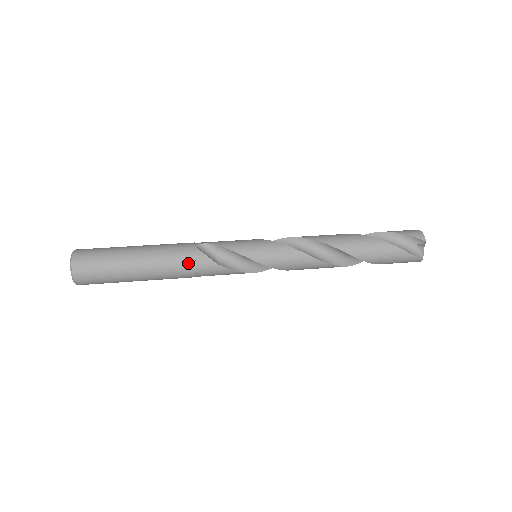
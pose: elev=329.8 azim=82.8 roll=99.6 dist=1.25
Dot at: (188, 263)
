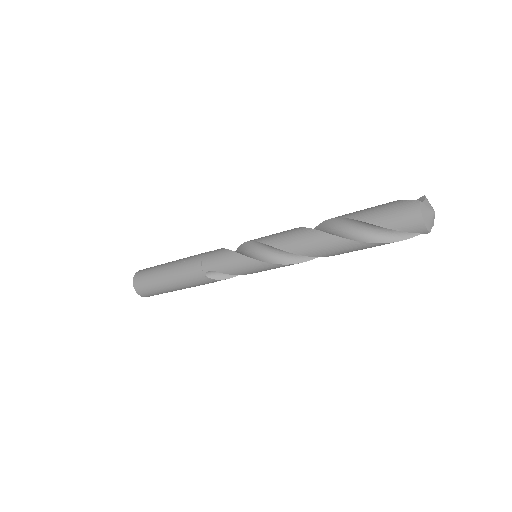
Dot at: occluded
